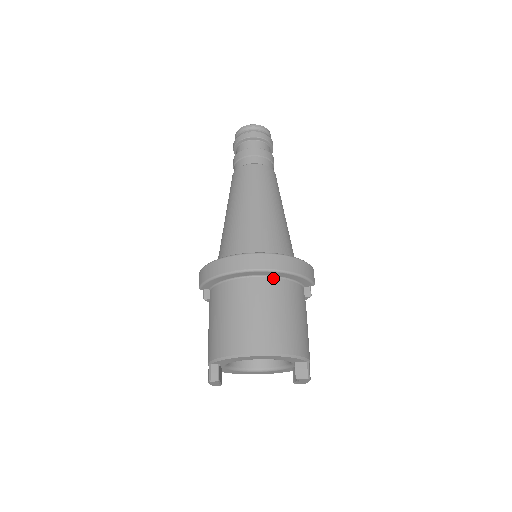
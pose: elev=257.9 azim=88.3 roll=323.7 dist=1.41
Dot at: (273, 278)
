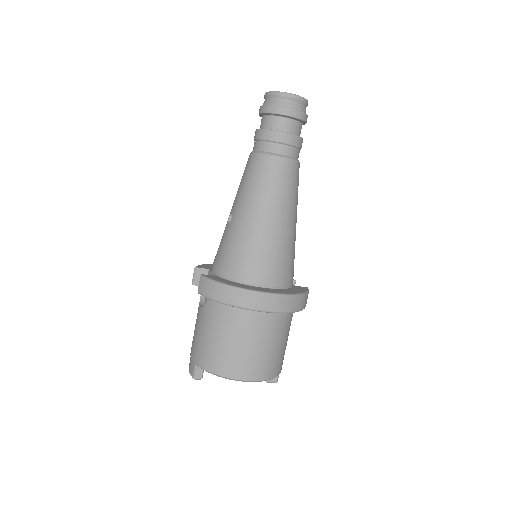
Dot at: occluded
